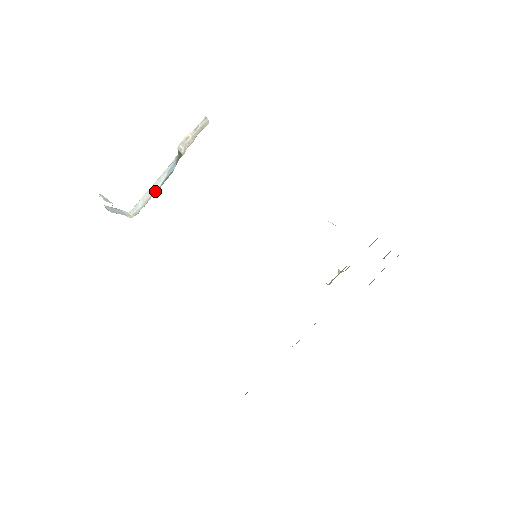
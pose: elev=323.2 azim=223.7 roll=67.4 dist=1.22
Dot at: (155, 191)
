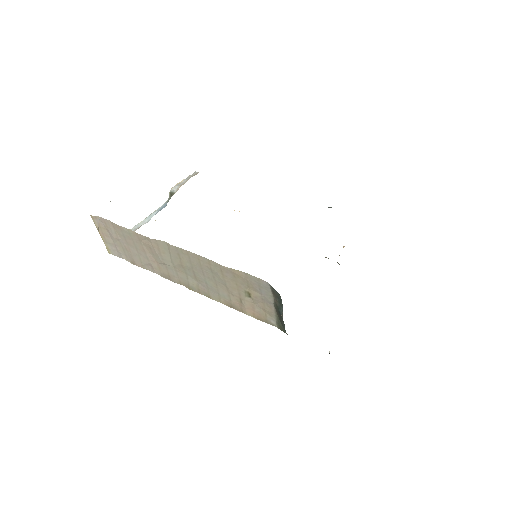
Dot at: (144, 223)
